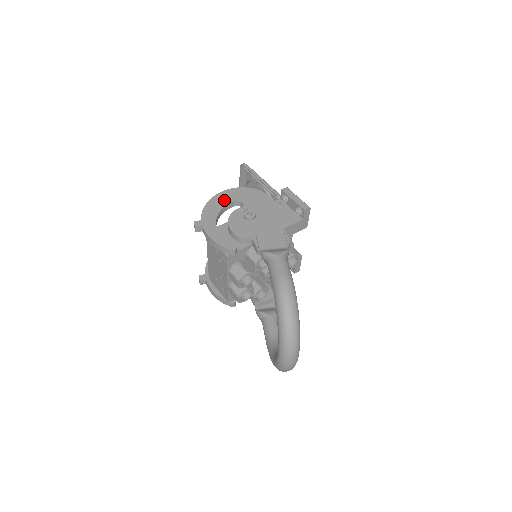
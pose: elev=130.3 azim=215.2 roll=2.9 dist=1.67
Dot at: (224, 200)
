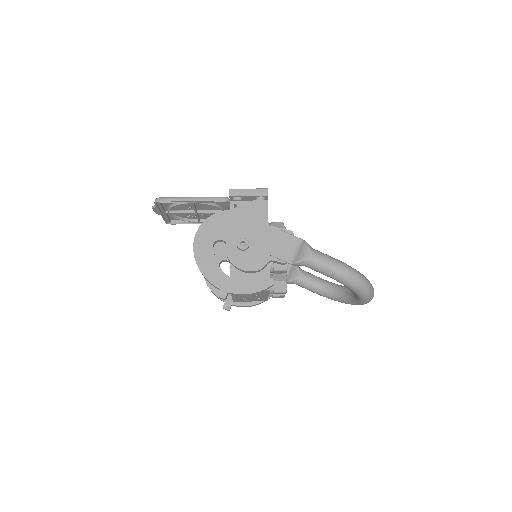
Dot at: (207, 254)
